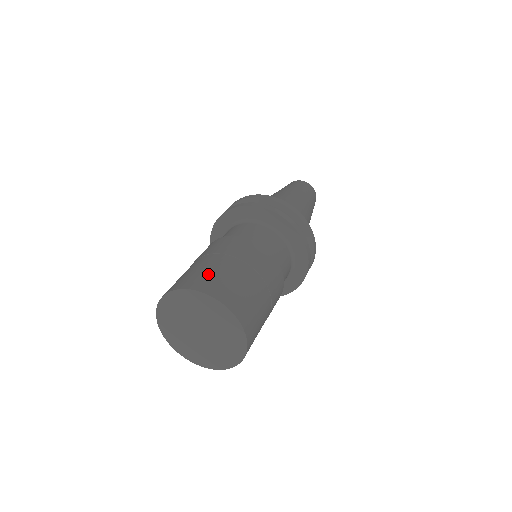
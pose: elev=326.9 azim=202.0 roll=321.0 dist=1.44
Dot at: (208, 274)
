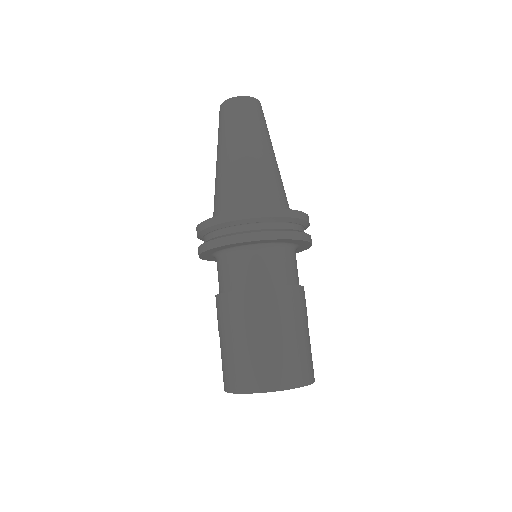
Dot at: (263, 365)
